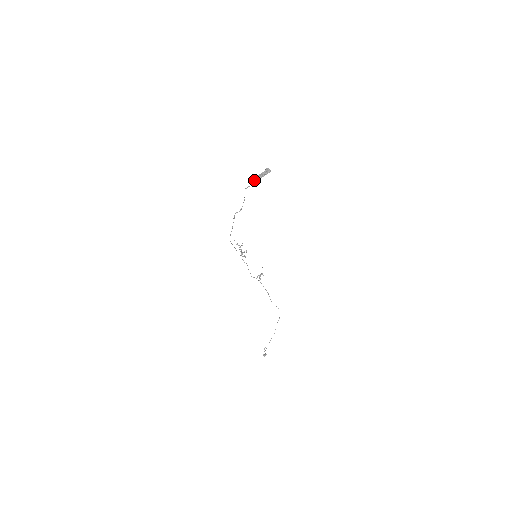
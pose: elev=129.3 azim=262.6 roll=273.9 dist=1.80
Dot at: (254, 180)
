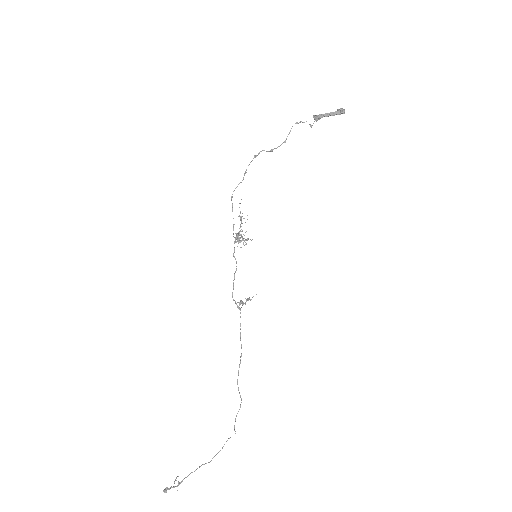
Dot at: (314, 116)
